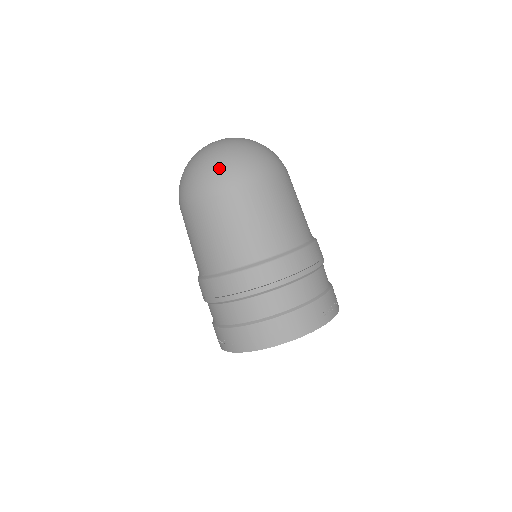
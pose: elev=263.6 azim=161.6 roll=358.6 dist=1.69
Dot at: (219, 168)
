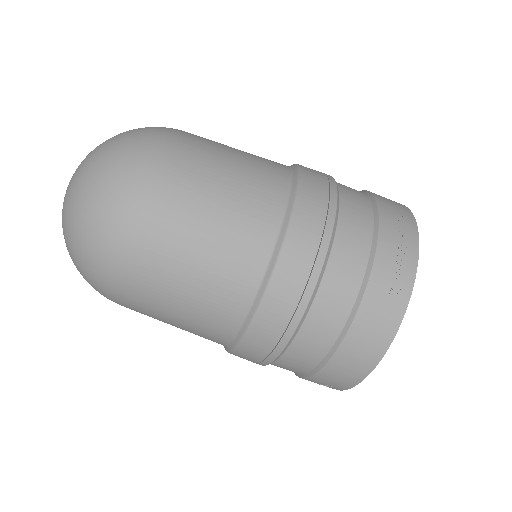
Dot at: (87, 260)
